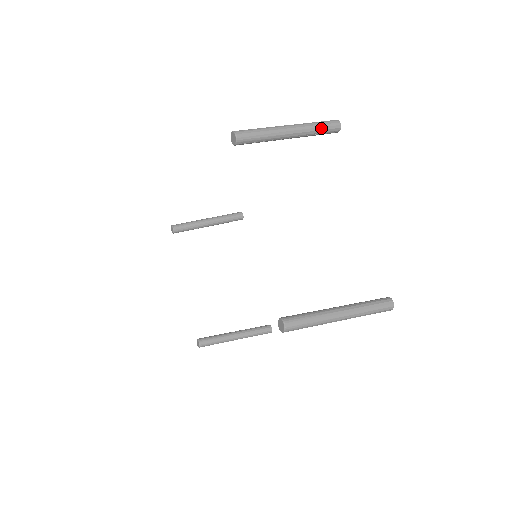
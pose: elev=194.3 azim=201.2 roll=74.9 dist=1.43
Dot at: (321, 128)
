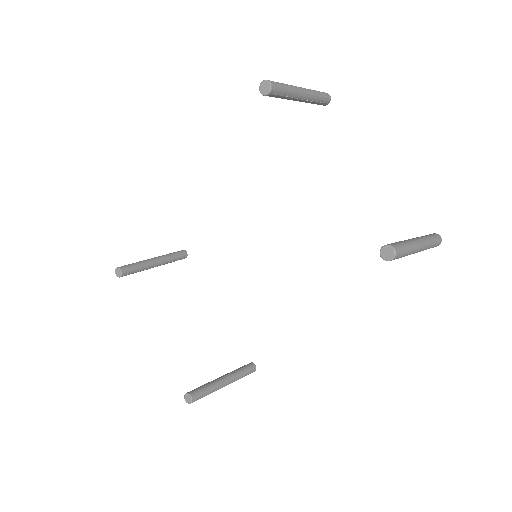
Dot at: (320, 95)
